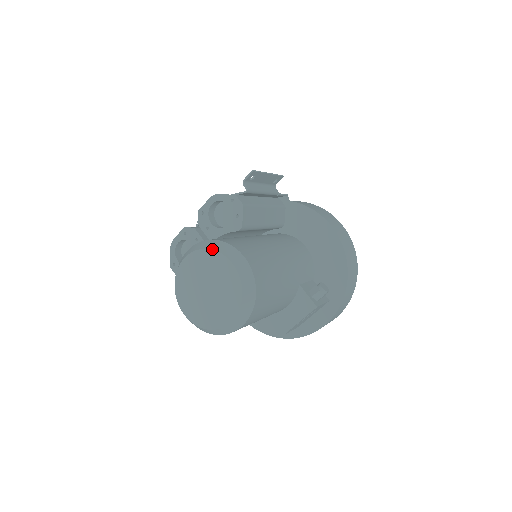
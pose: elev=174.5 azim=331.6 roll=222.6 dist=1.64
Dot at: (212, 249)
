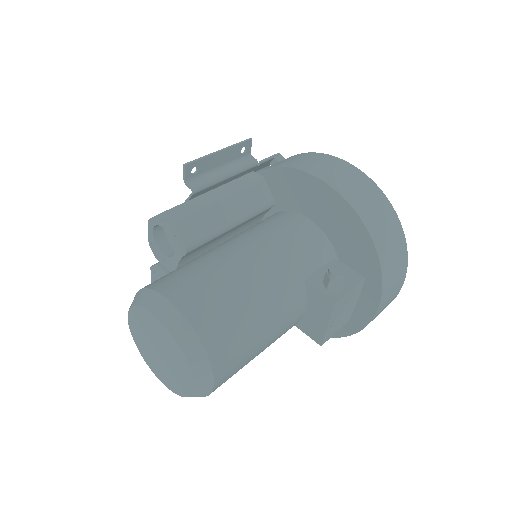
Dot at: (136, 305)
